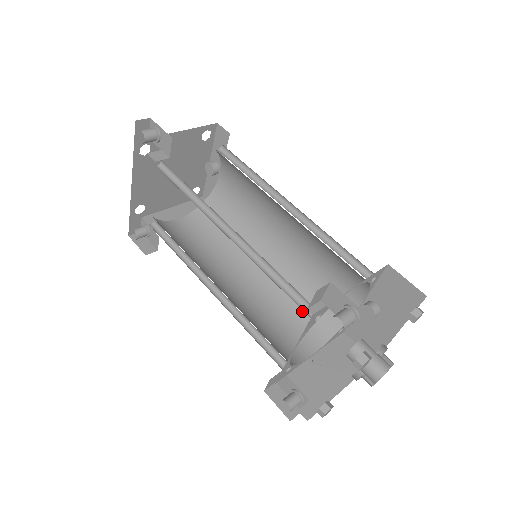
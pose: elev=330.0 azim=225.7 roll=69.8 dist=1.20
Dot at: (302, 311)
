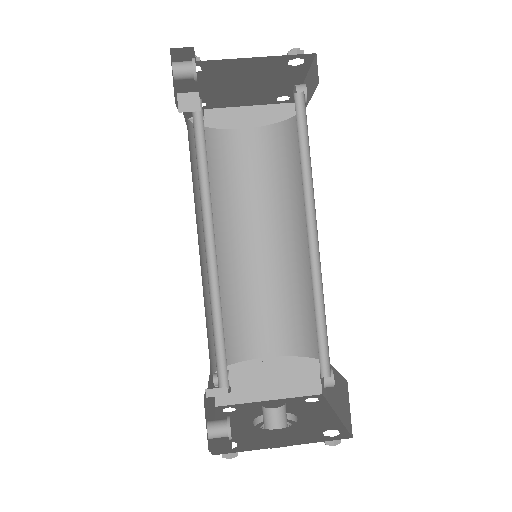
Dot at: (288, 314)
